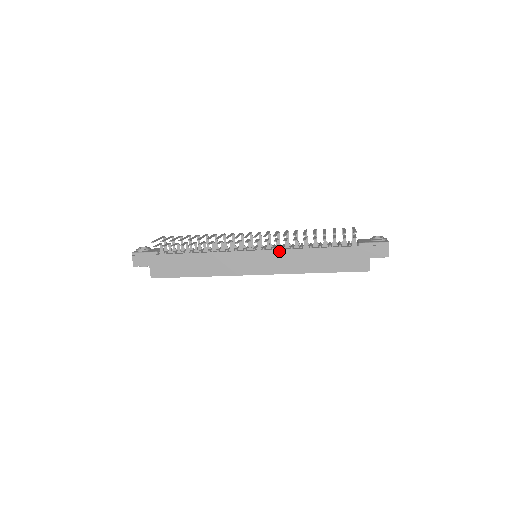
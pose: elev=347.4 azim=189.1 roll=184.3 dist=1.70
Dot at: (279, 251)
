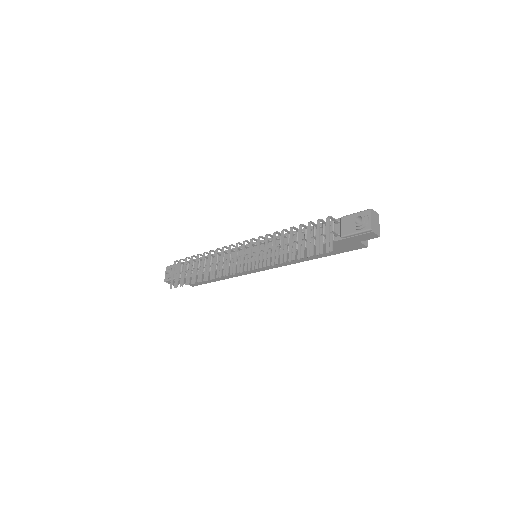
Dot at: (271, 258)
